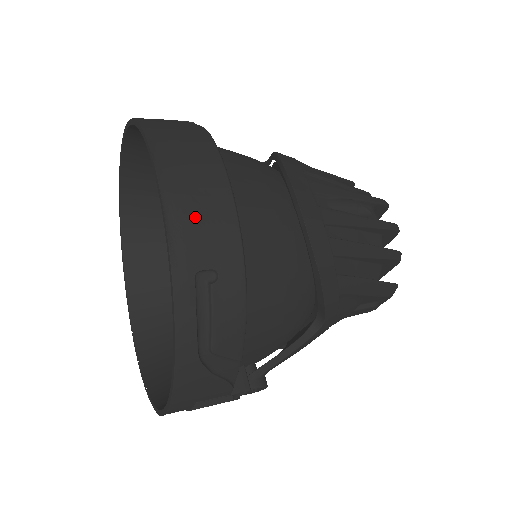
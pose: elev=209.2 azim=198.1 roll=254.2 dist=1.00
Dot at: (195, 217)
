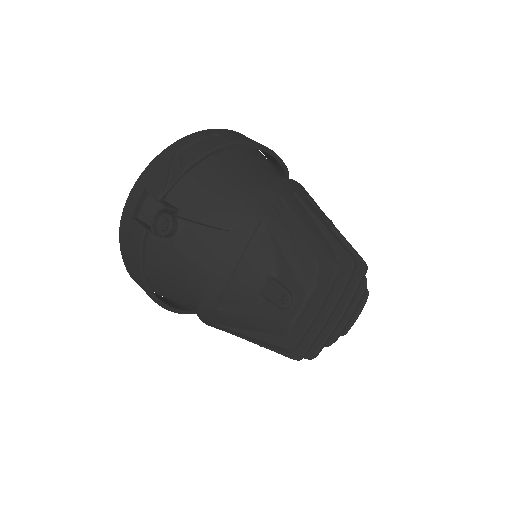
Dot at: (240, 135)
